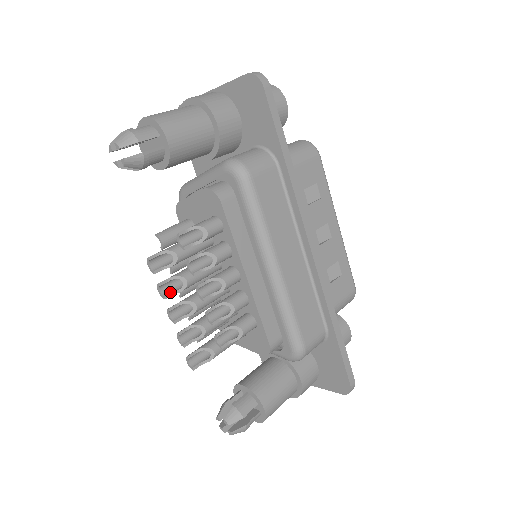
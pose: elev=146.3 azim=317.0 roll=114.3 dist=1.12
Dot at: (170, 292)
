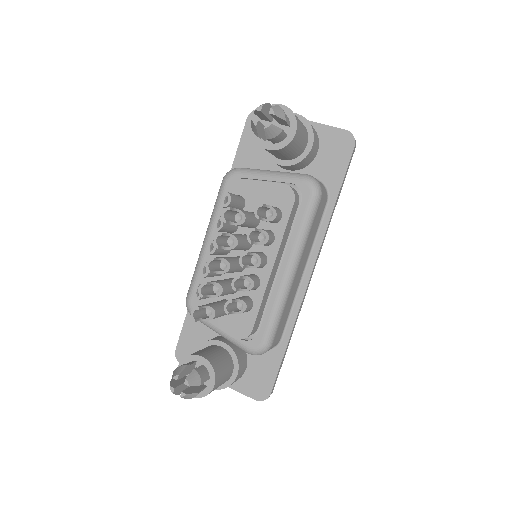
Dot at: (221, 245)
